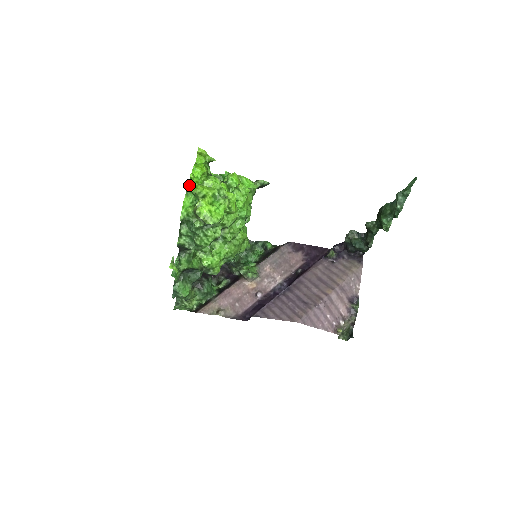
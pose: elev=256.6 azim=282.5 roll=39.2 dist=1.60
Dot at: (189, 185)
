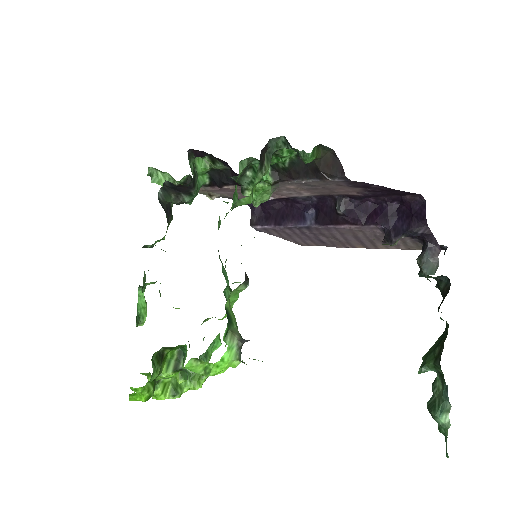
Dot at: occluded
